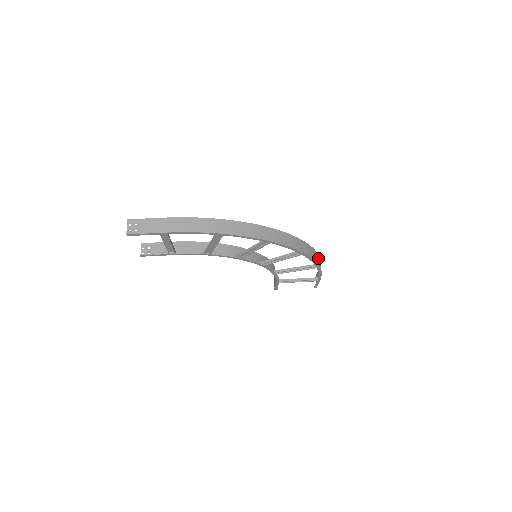
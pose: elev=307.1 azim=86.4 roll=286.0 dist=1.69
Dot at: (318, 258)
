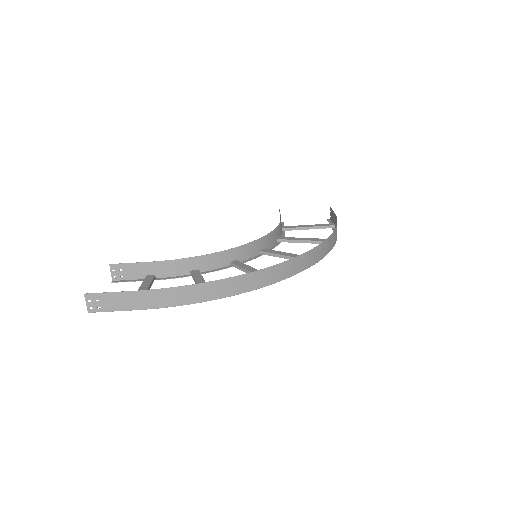
Dot at: (334, 235)
